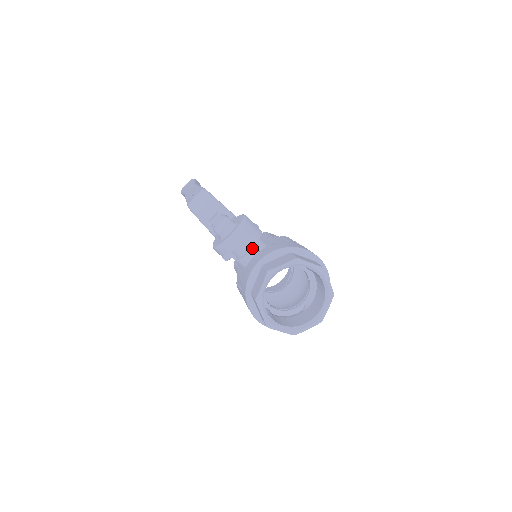
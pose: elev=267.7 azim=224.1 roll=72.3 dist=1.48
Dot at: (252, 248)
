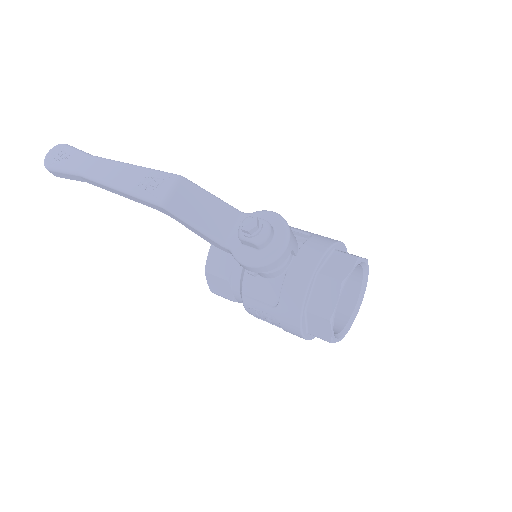
Dot at: (296, 254)
